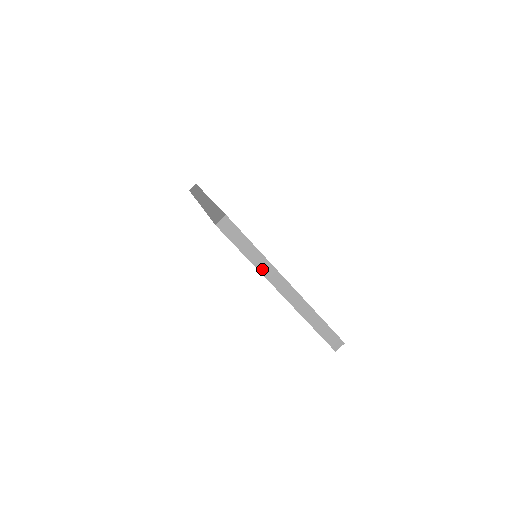
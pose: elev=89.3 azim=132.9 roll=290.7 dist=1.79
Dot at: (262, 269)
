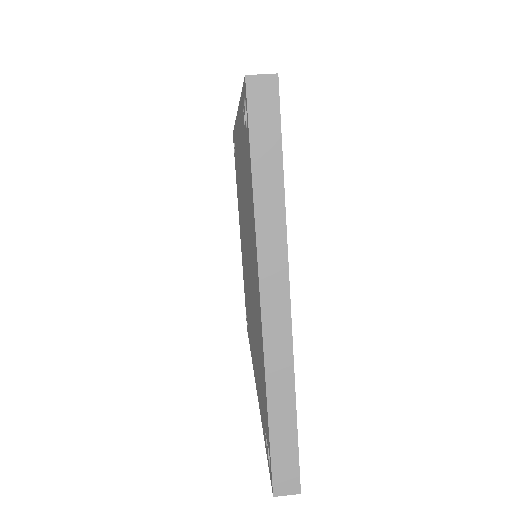
Dot at: (263, 231)
